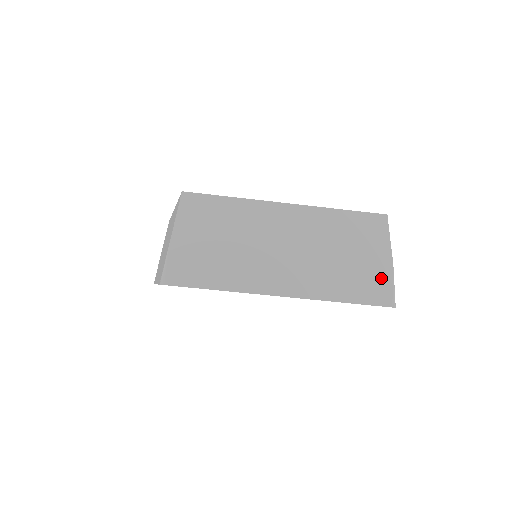
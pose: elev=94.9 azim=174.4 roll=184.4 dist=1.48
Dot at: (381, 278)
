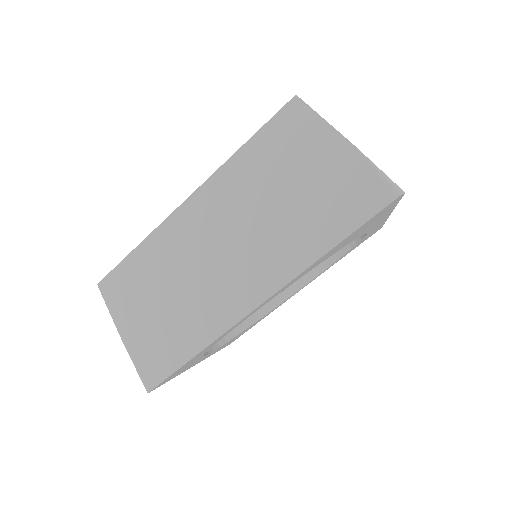
Dot at: (352, 176)
